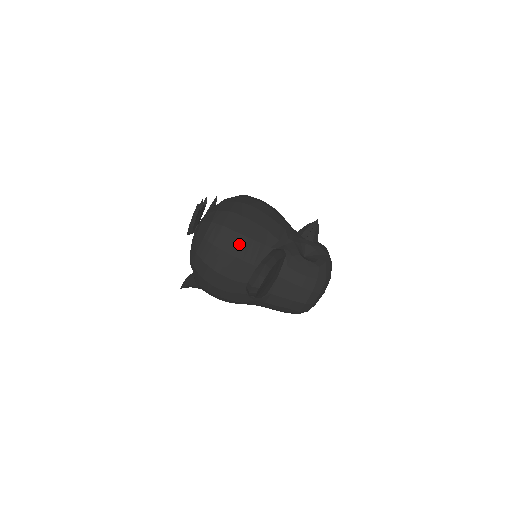
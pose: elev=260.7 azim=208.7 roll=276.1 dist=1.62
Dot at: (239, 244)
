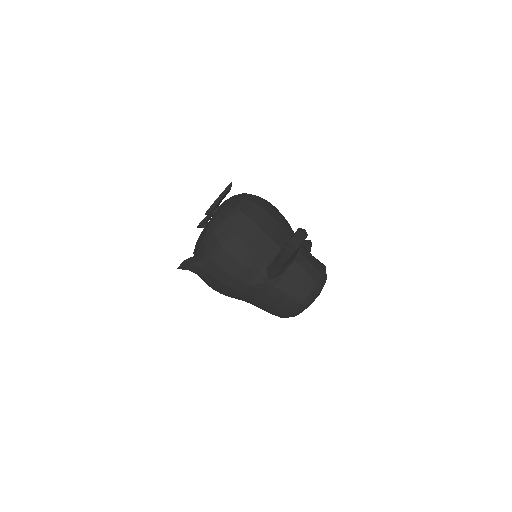
Dot at: (267, 221)
